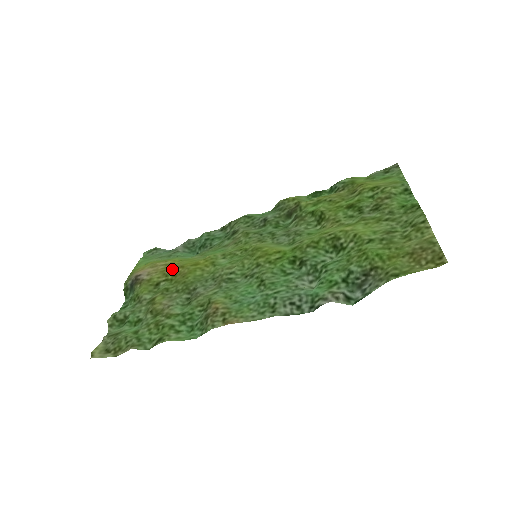
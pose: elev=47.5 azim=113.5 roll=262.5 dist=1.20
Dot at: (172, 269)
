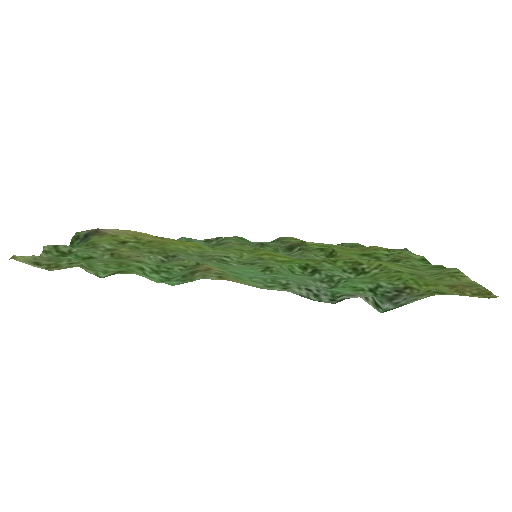
Dot at: (147, 237)
